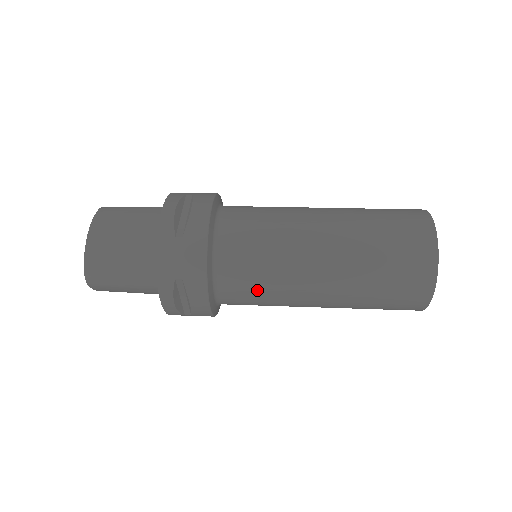
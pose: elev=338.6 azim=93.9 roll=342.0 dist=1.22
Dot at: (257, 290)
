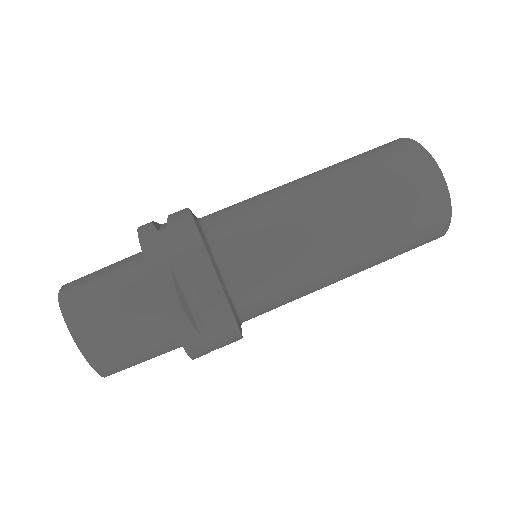
Dot at: occluded
